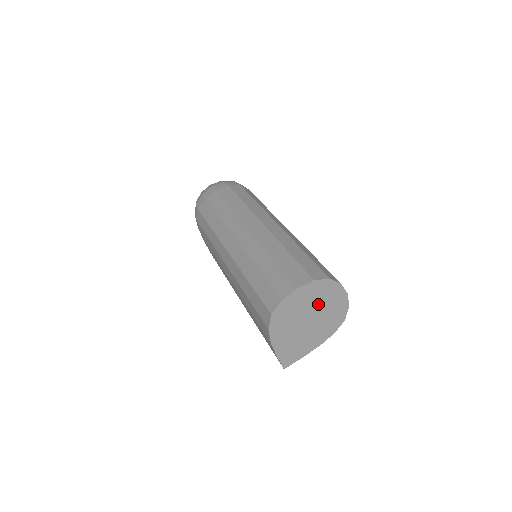
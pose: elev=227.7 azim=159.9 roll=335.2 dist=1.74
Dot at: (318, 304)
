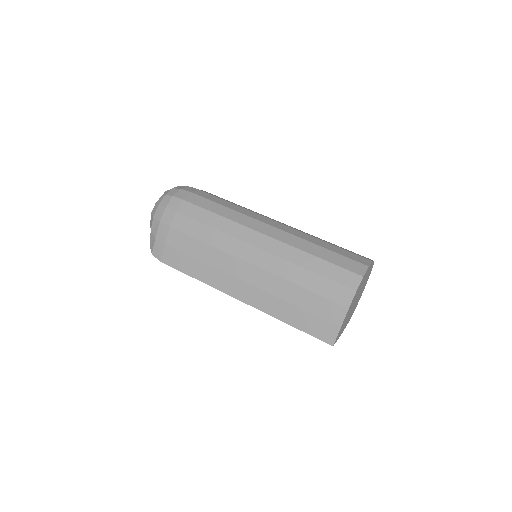
Dot at: (363, 286)
